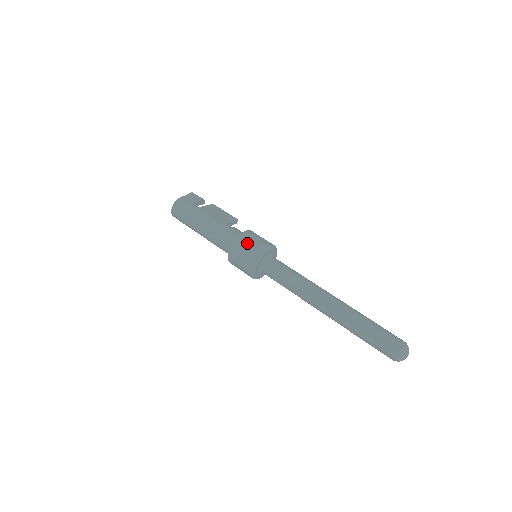
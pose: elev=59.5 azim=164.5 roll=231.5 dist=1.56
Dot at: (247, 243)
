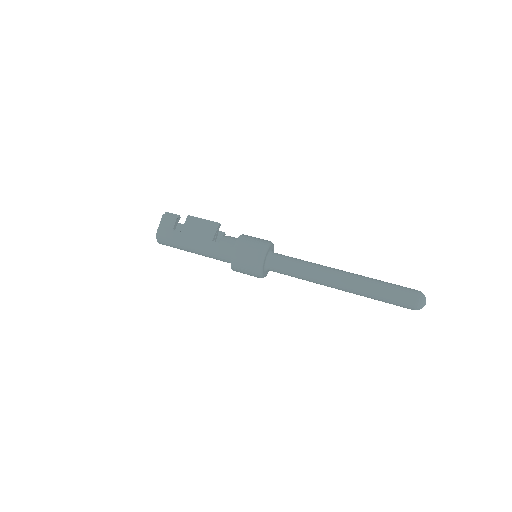
Dot at: (243, 260)
